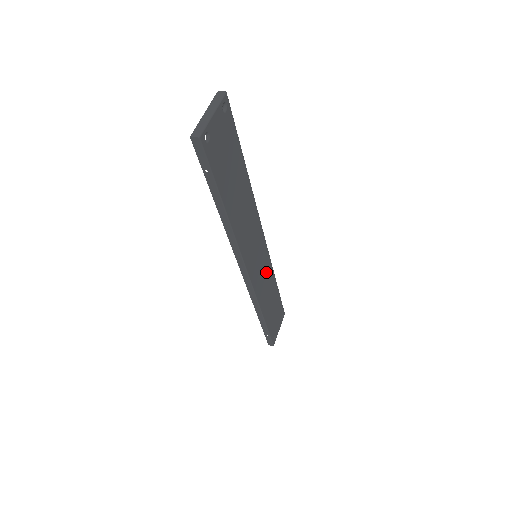
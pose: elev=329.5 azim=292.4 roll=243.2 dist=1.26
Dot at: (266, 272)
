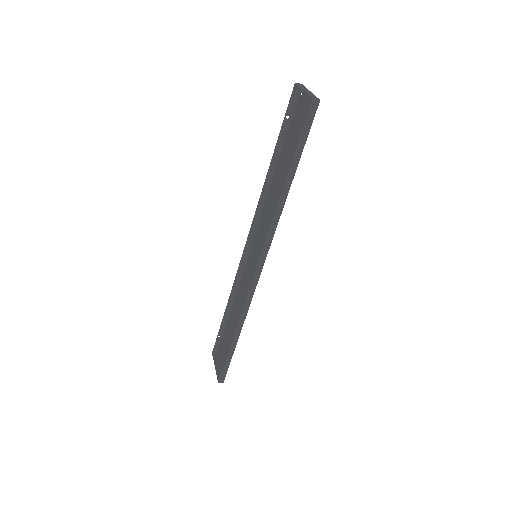
Dot at: (245, 283)
